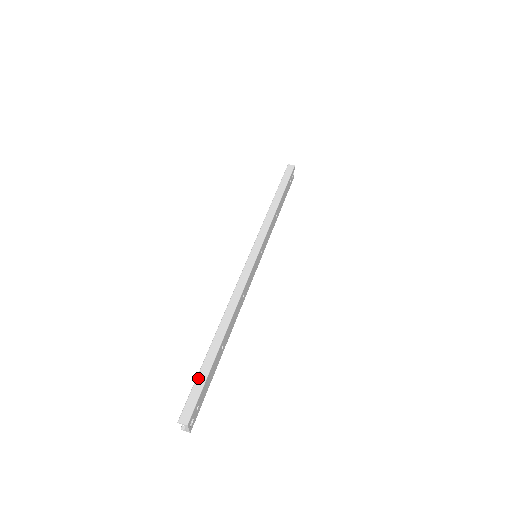
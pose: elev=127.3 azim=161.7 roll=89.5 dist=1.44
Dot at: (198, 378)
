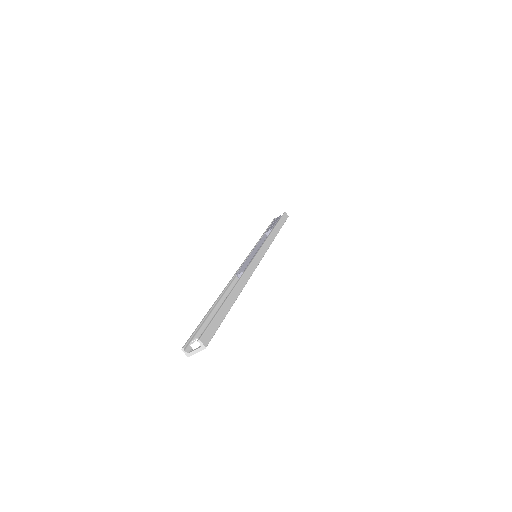
Dot at: (218, 315)
